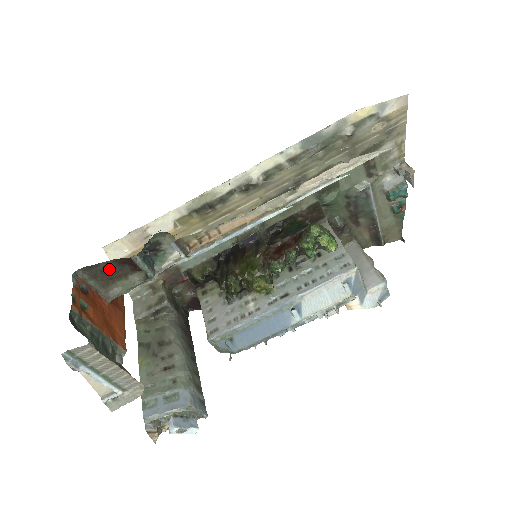
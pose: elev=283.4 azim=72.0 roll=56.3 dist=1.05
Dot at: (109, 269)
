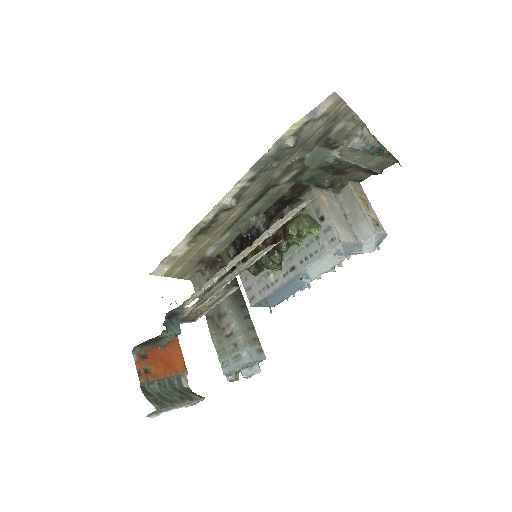
Dot at: (151, 341)
